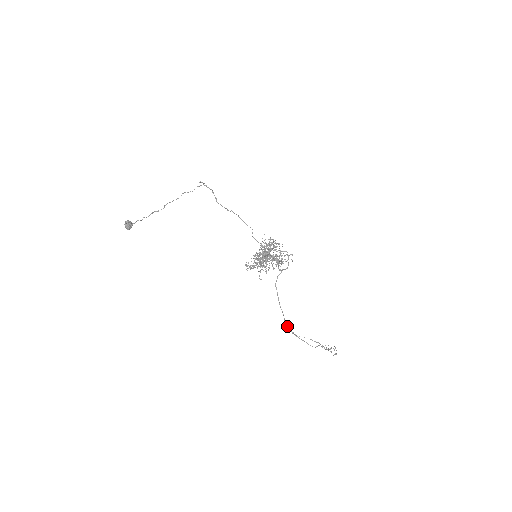
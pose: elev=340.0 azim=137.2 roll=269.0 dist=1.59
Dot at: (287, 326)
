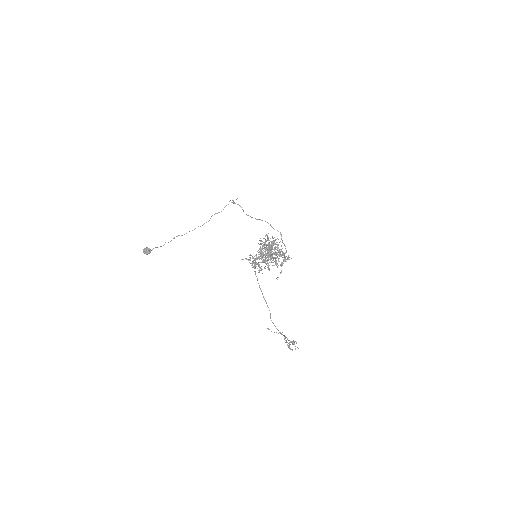
Dot at: (273, 323)
